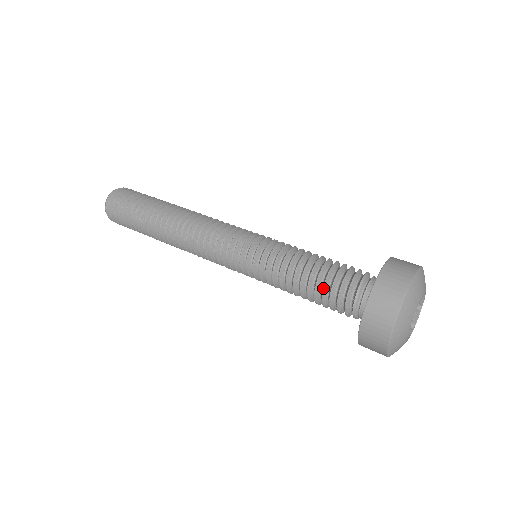
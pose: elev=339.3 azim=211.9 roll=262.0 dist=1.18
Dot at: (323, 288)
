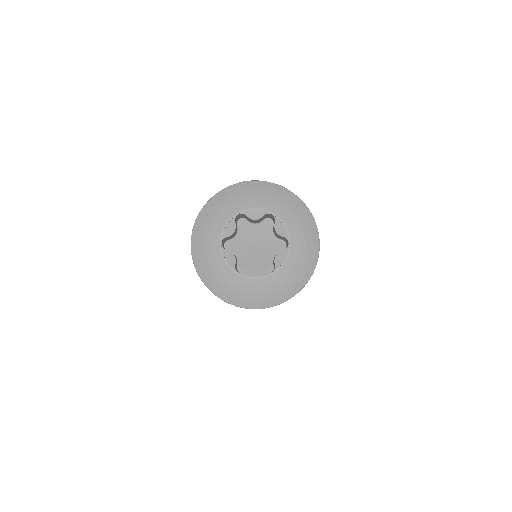
Dot at: occluded
